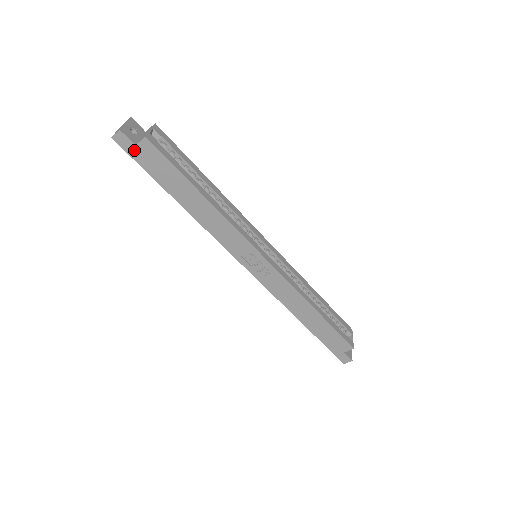
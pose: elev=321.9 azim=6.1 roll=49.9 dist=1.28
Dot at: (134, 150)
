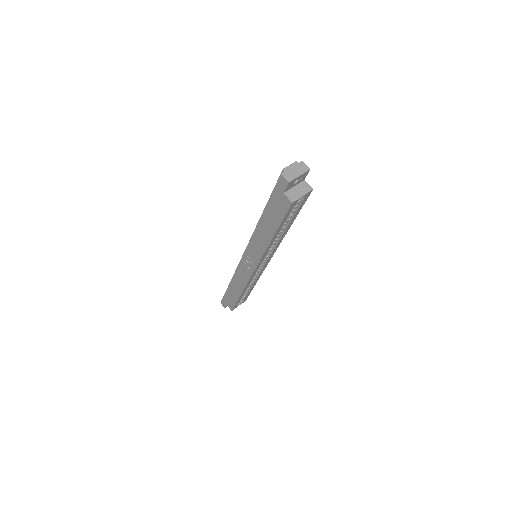
Dot at: (280, 191)
